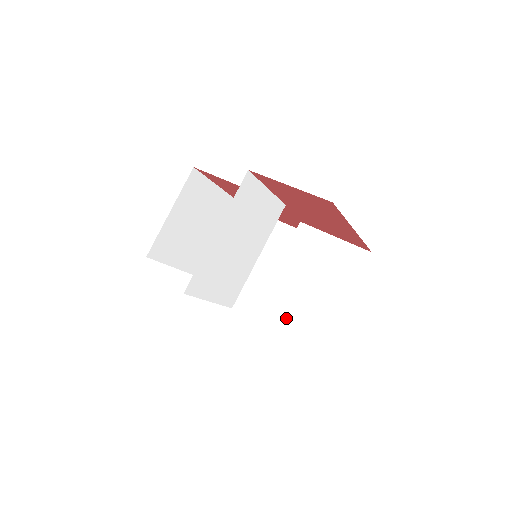
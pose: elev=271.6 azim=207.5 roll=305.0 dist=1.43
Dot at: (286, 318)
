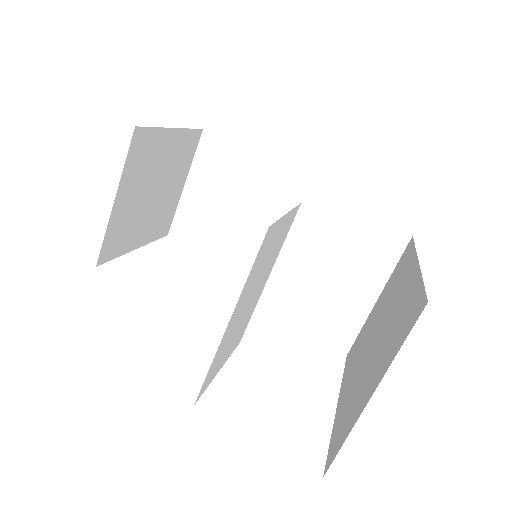
Dot at: (299, 316)
